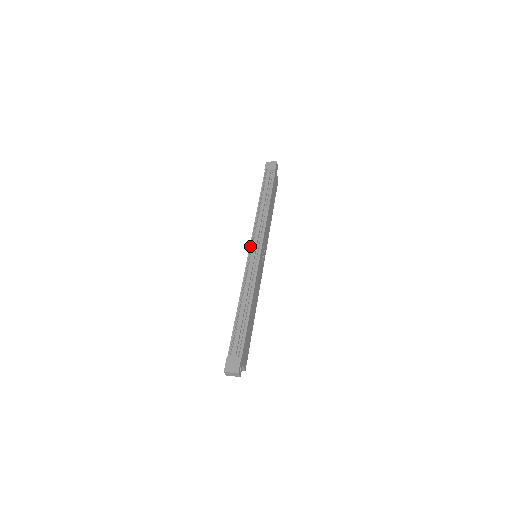
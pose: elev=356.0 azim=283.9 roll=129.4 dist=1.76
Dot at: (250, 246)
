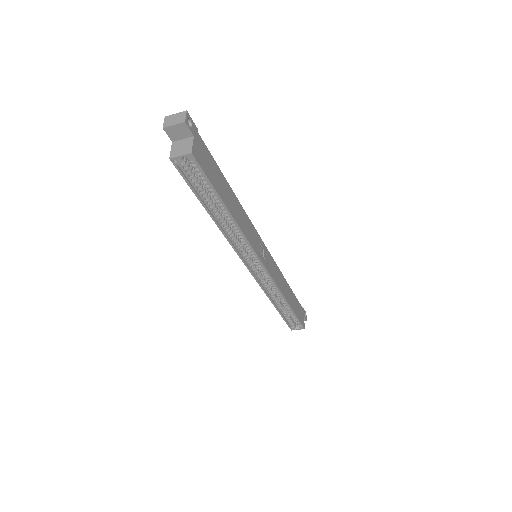
Dot at: occluded
